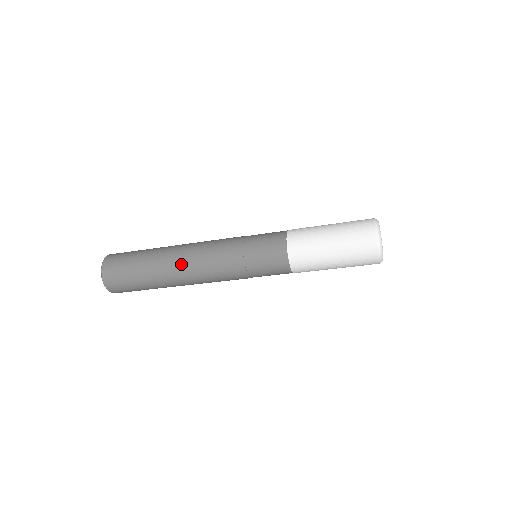
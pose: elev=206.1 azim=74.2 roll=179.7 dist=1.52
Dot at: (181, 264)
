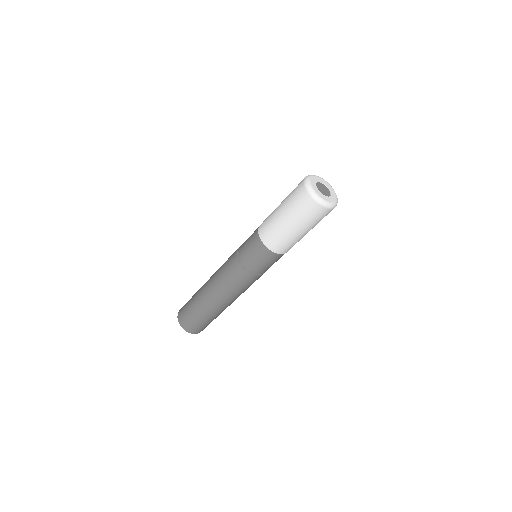
Dot at: (210, 283)
